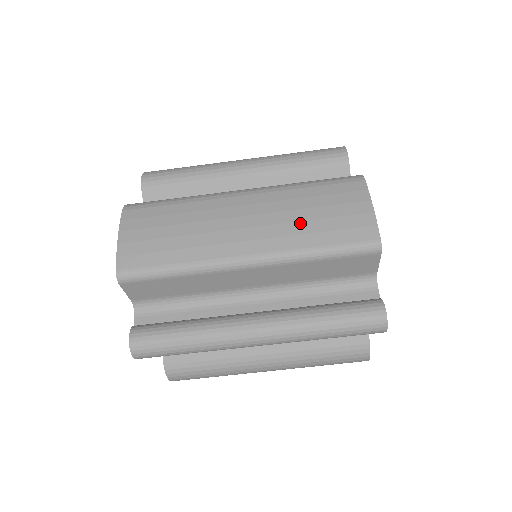
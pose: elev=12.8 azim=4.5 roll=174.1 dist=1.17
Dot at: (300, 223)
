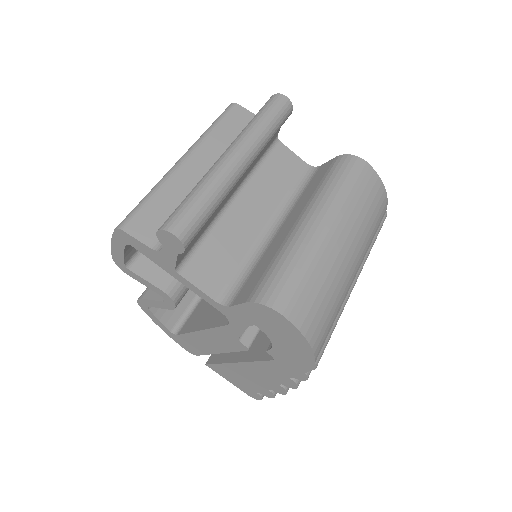
Dot at: occluded
